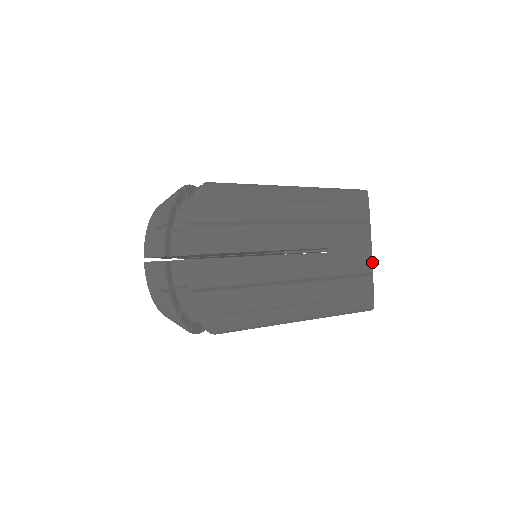
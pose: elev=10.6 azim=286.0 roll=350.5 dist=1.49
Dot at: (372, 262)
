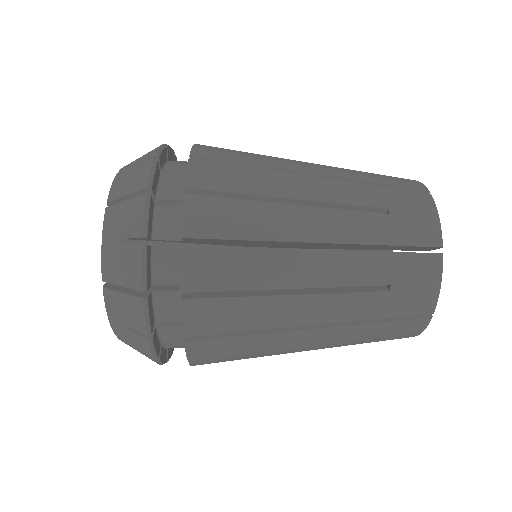
Dot at: occluded
